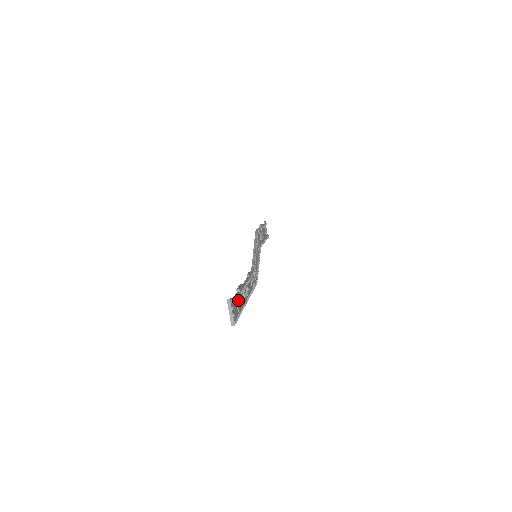
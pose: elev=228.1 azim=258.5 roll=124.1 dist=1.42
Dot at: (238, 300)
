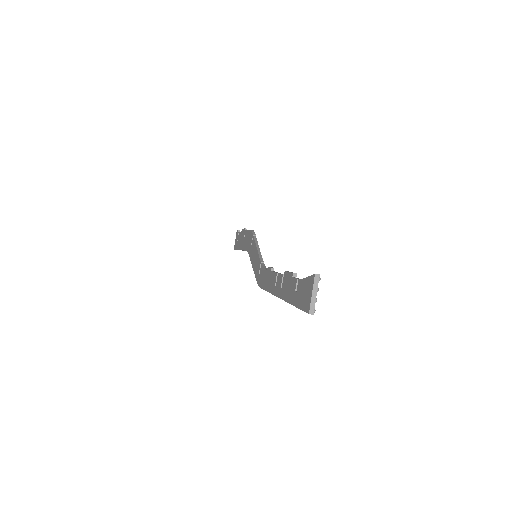
Dot at: occluded
